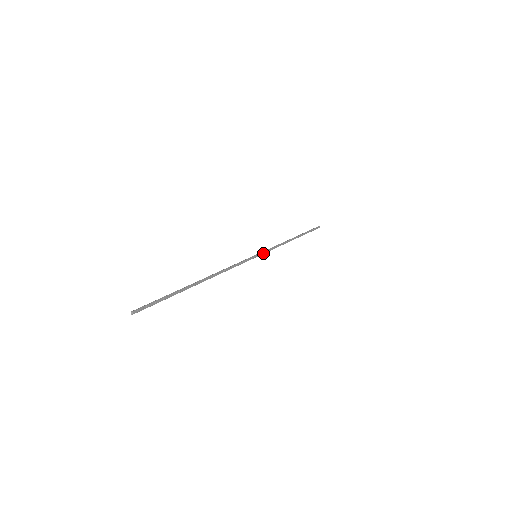
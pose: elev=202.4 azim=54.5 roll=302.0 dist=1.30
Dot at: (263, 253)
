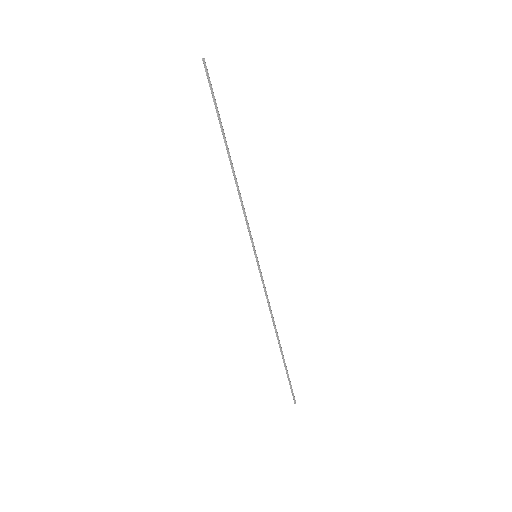
Dot at: (260, 269)
